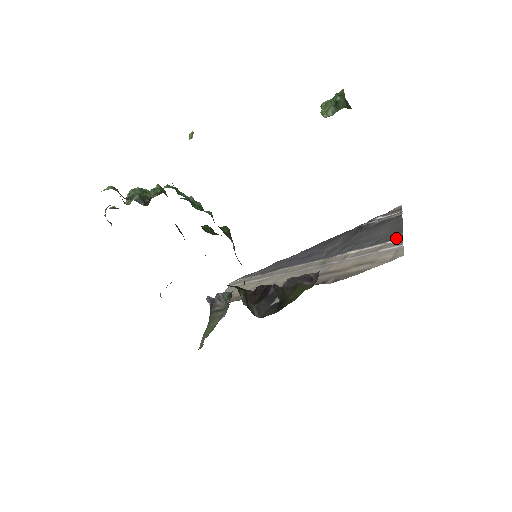
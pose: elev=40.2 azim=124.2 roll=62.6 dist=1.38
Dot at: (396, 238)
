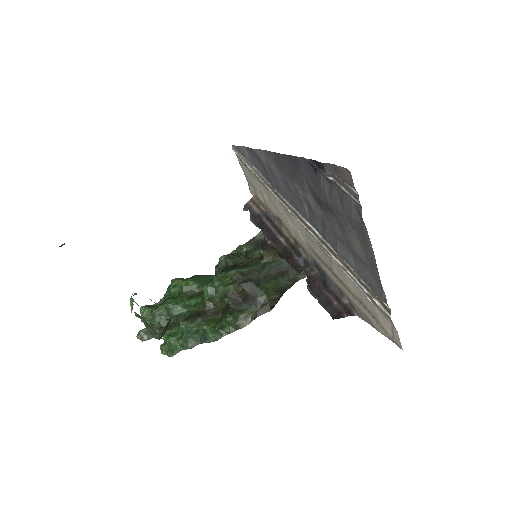
Dot at: (381, 300)
